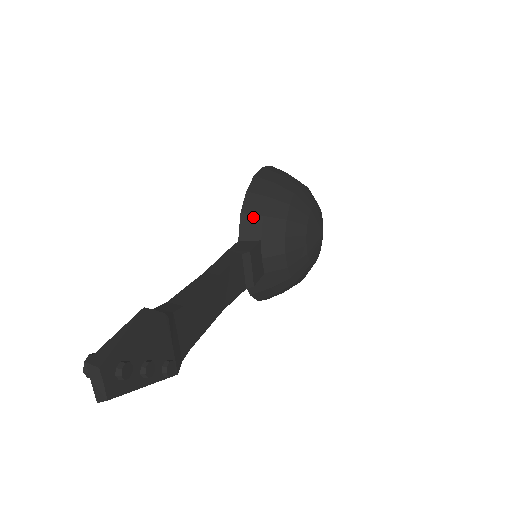
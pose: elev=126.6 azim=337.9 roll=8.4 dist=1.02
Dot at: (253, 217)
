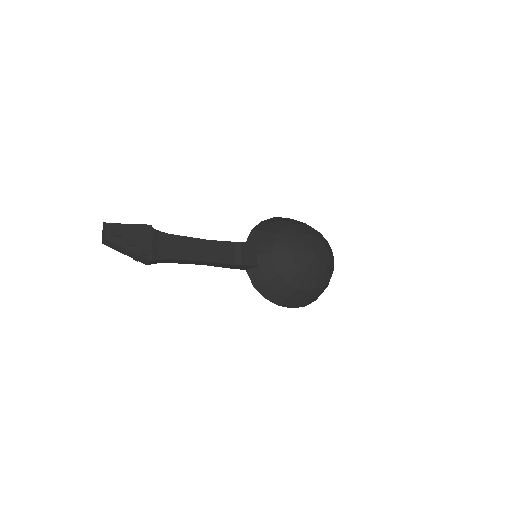
Dot at: (257, 232)
